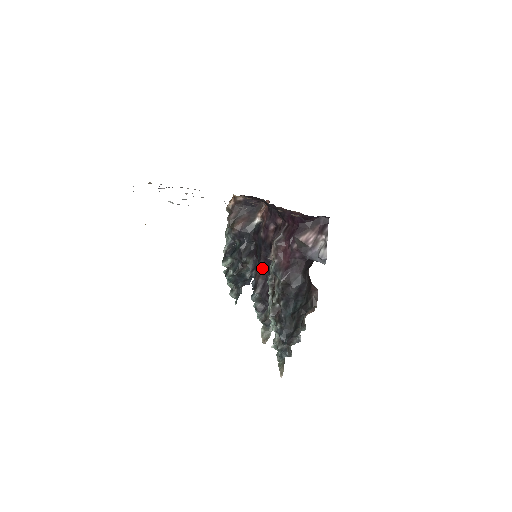
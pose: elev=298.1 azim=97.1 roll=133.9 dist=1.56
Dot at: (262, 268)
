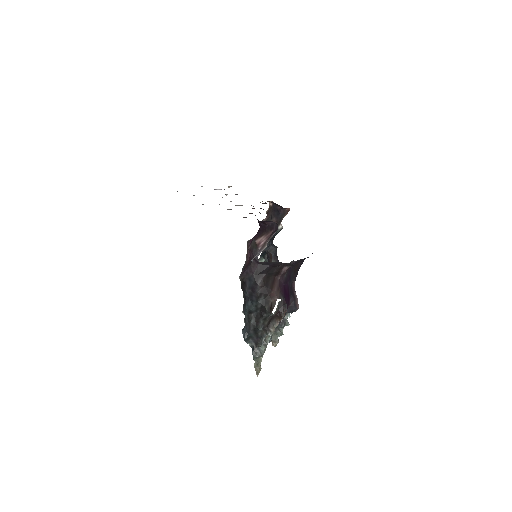
Dot at: occluded
